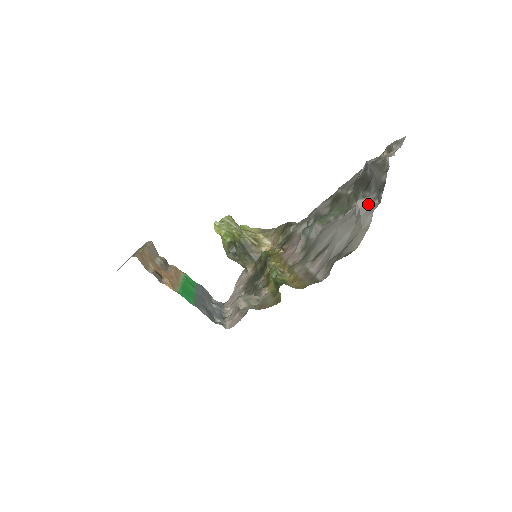
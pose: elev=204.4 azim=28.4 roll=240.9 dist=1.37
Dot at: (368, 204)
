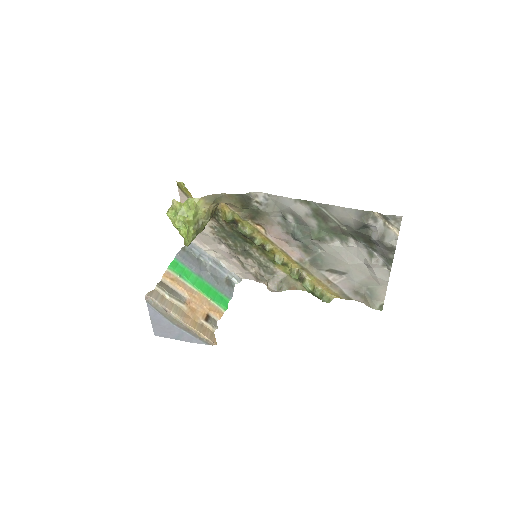
Dot at: (379, 268)
